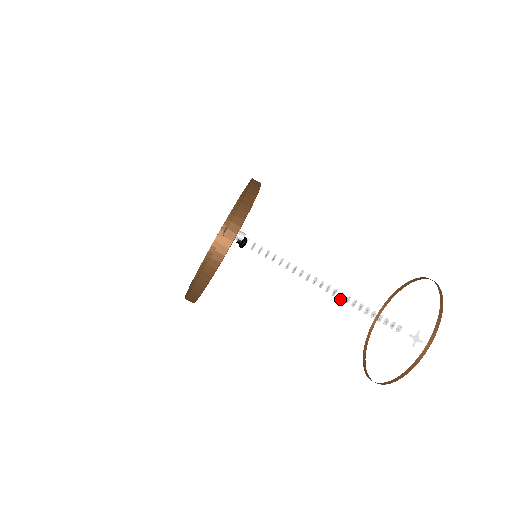
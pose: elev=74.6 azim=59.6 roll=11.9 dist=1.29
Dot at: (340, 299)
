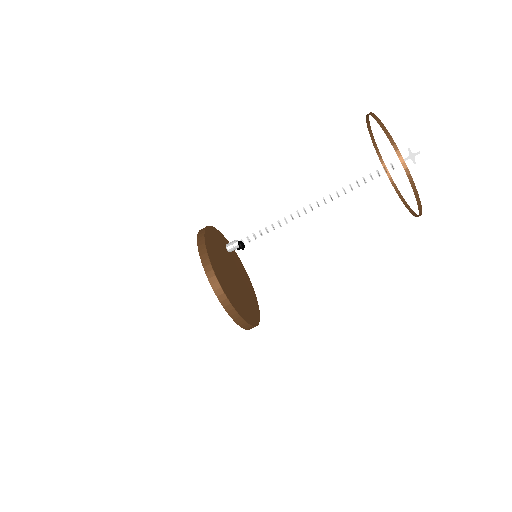
Dot at: occluded
